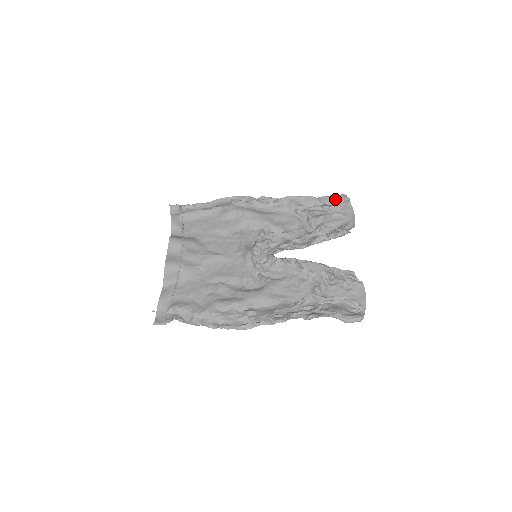
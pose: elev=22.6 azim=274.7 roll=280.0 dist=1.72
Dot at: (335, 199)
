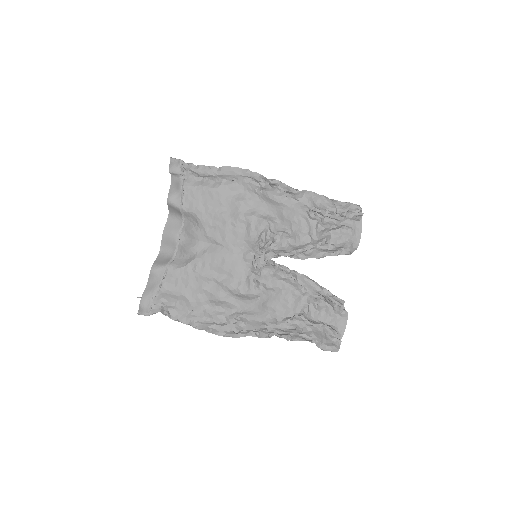
Dot at: (349, 207)
